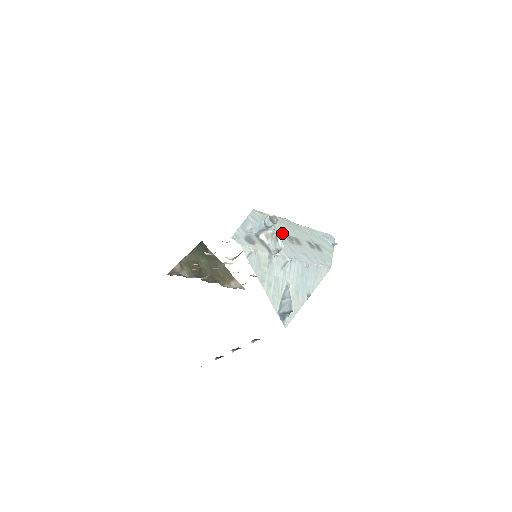
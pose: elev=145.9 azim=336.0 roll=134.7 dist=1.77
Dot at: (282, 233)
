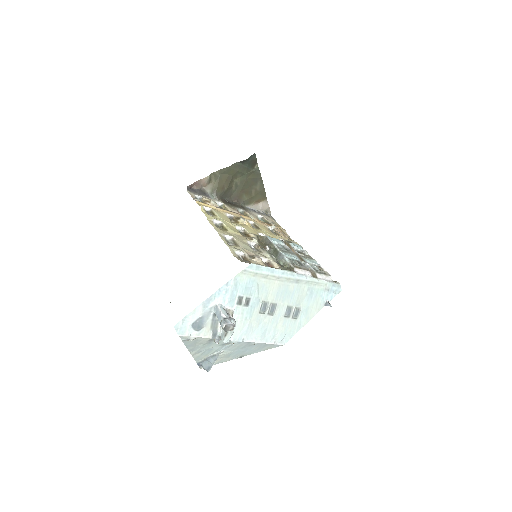
Dot at: (260, 300)
